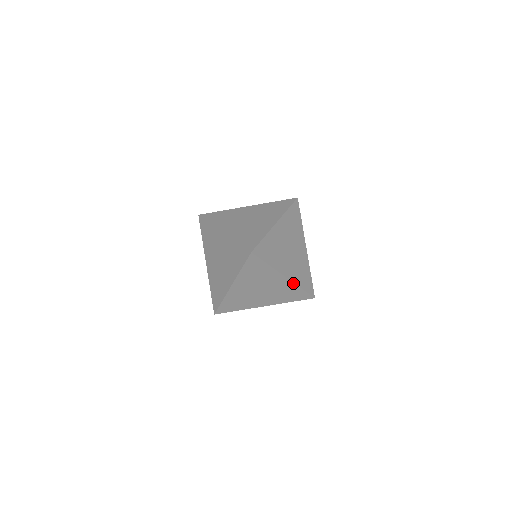
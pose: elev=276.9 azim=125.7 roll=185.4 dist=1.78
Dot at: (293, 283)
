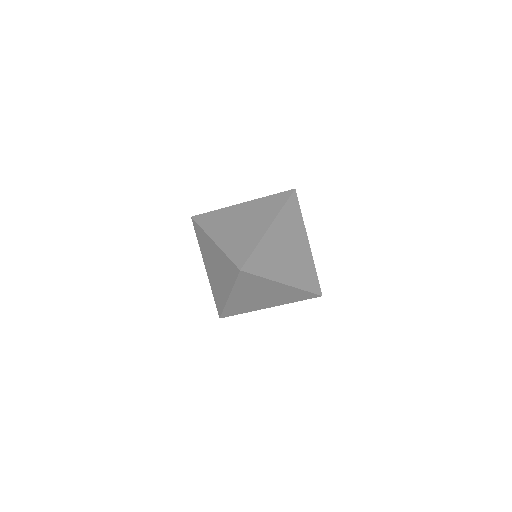
Dot at: (295, 288)
